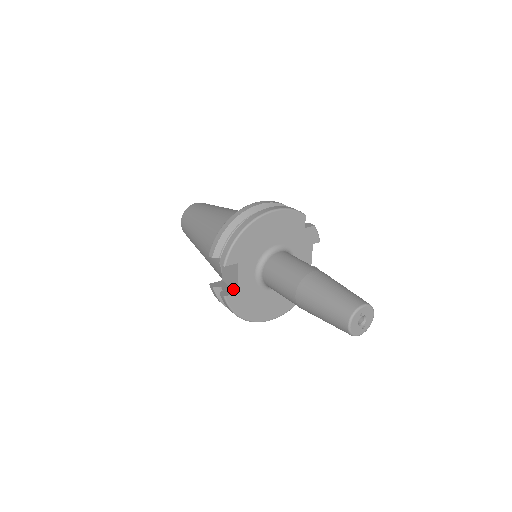
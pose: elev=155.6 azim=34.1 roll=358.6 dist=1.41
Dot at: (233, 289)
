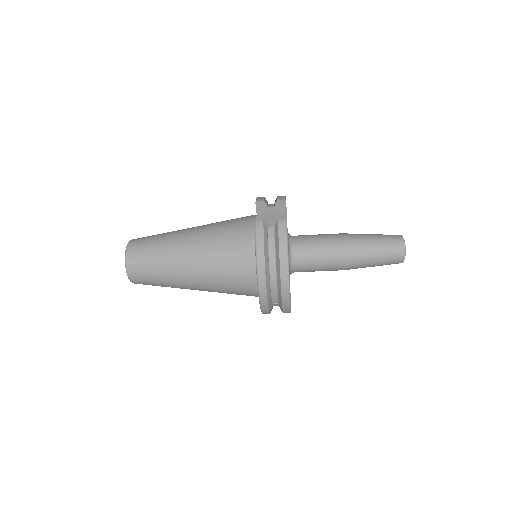
Dot at: occluded
